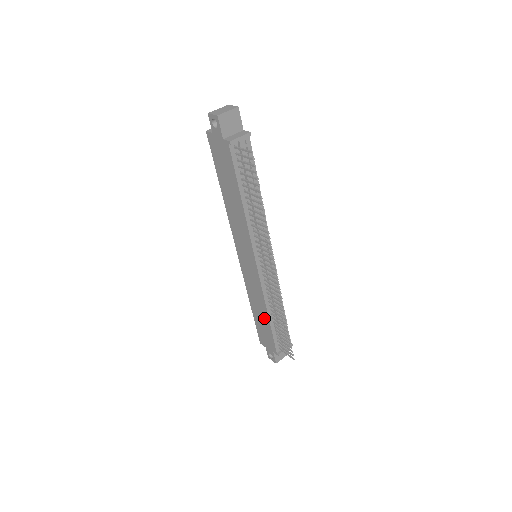
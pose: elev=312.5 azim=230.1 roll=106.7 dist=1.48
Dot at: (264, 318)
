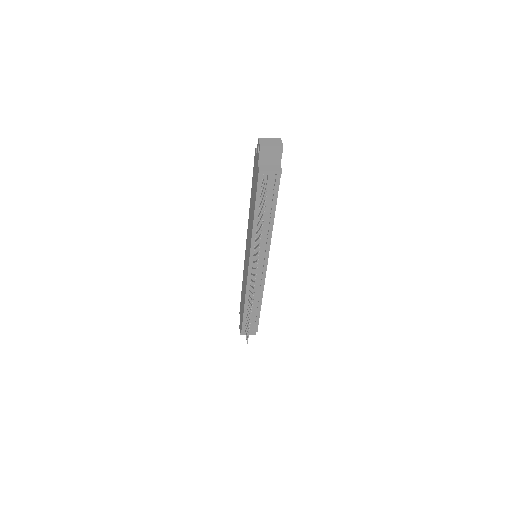
Dot at: (243, 301)
